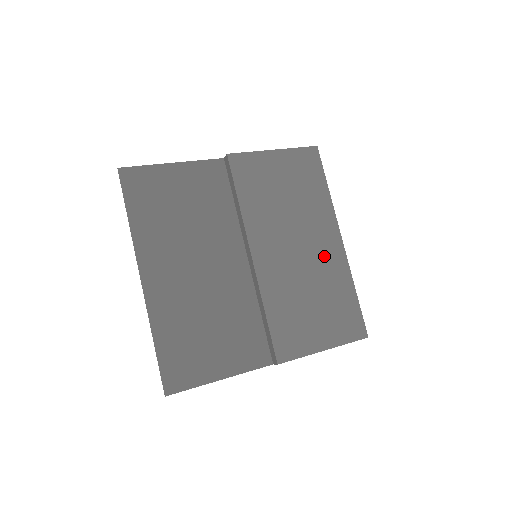
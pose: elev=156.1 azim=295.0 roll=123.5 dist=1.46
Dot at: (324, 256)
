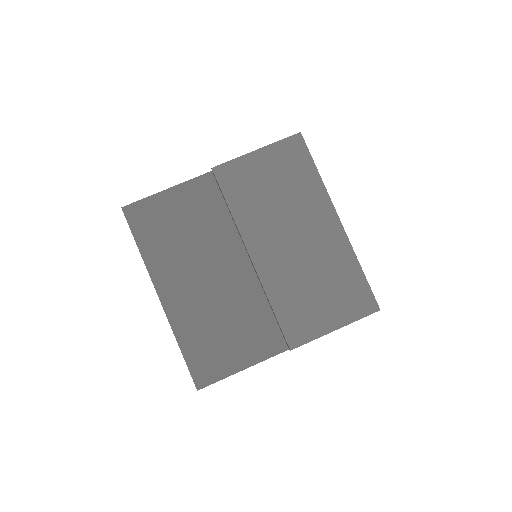
Dot at: (323, 241)
